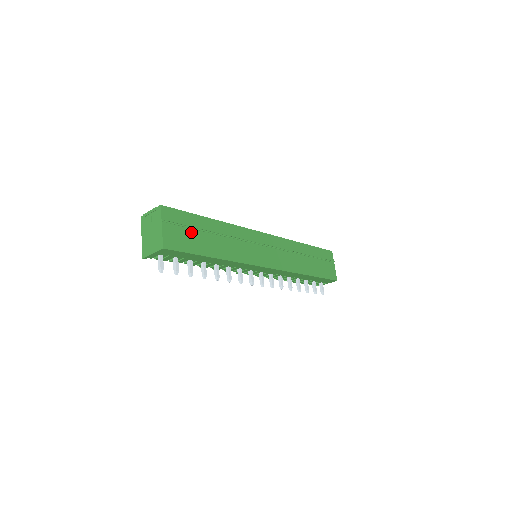
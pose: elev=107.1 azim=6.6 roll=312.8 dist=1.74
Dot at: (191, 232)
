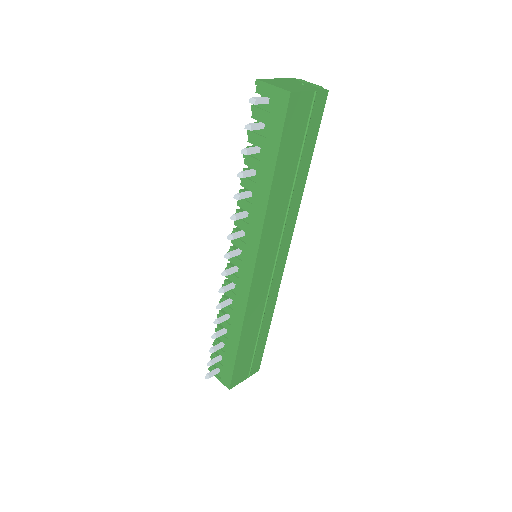
Dot at: (300, 139)
